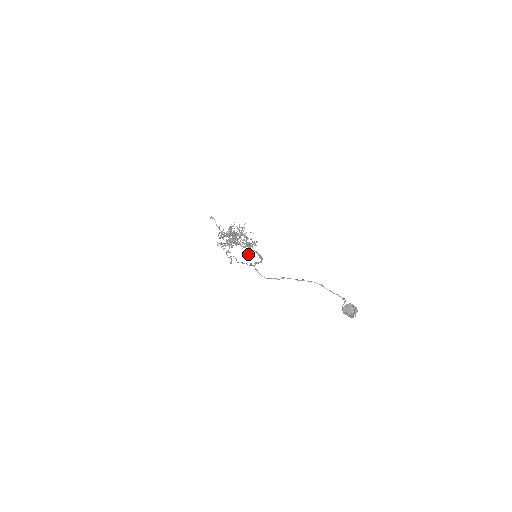
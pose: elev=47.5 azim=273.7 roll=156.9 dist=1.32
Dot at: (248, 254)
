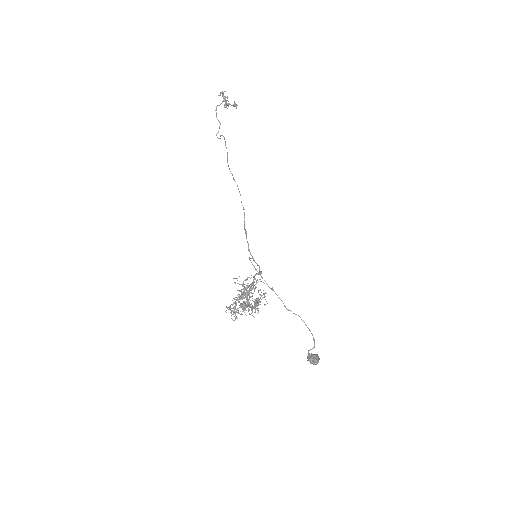
Dot at: occluded
